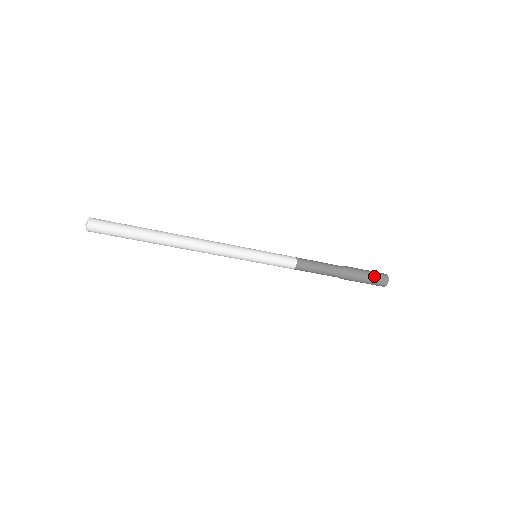
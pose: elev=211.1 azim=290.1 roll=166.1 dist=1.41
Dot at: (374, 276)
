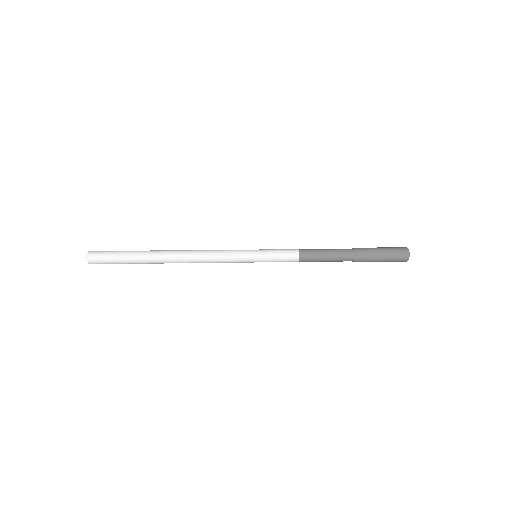
Dot at: (390, 260)
